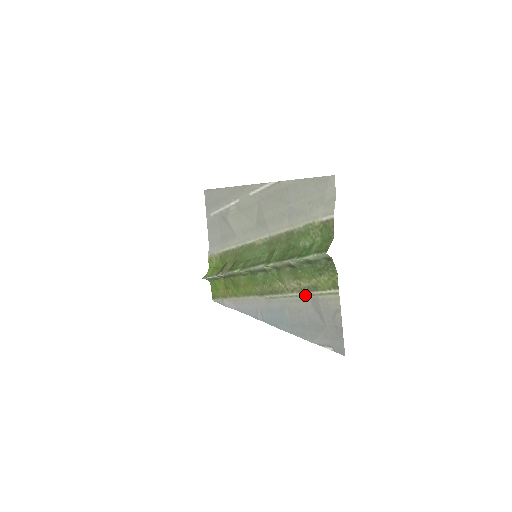
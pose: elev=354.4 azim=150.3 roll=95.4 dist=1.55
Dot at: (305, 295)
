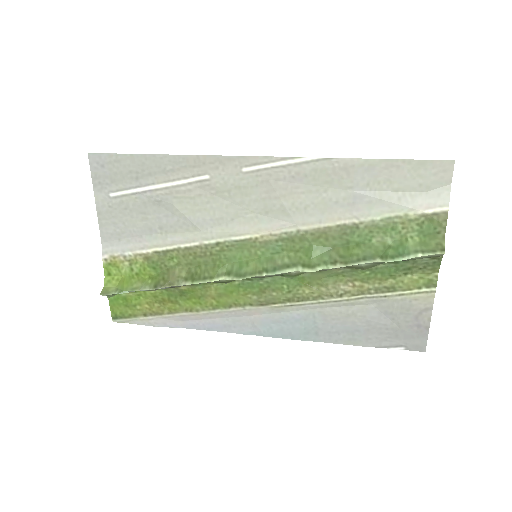
Dot at: (366, 298)
